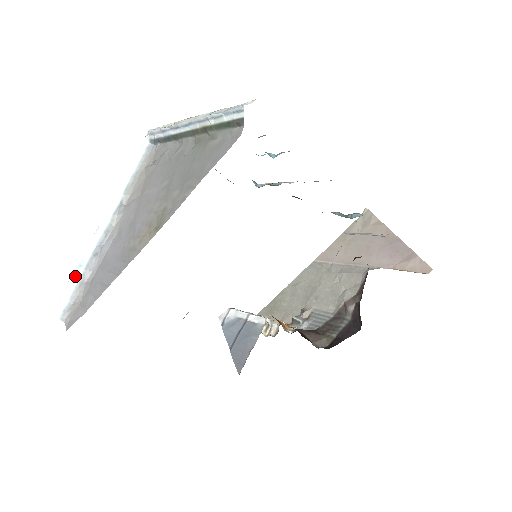
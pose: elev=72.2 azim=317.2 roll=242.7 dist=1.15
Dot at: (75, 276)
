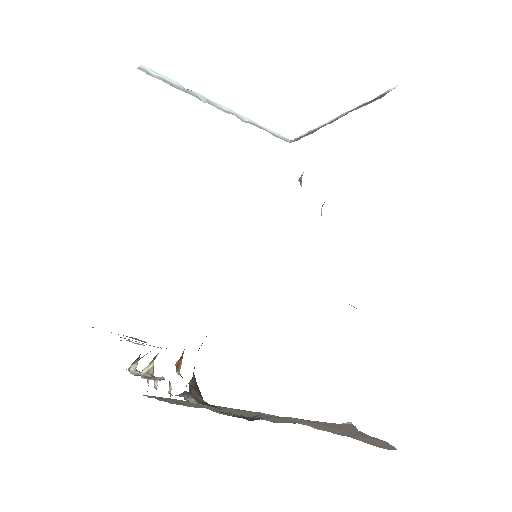
Dot at: (176, 83)
